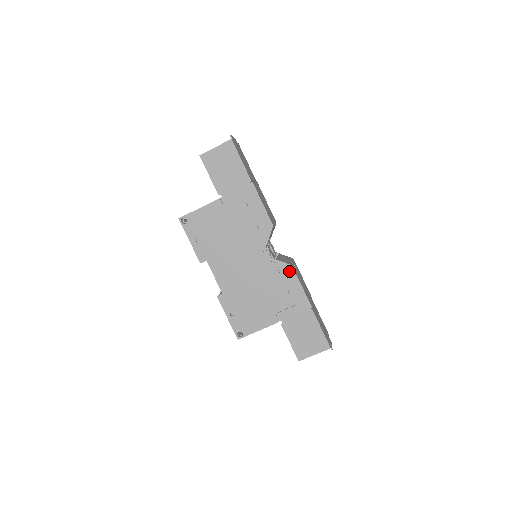
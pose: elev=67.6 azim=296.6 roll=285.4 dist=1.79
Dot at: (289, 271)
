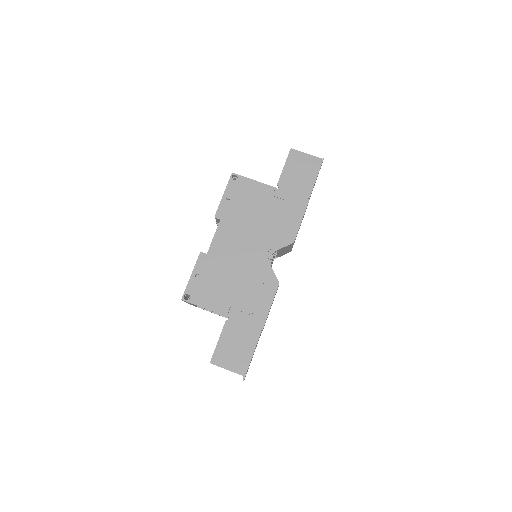
Dot at: (273, 285)
